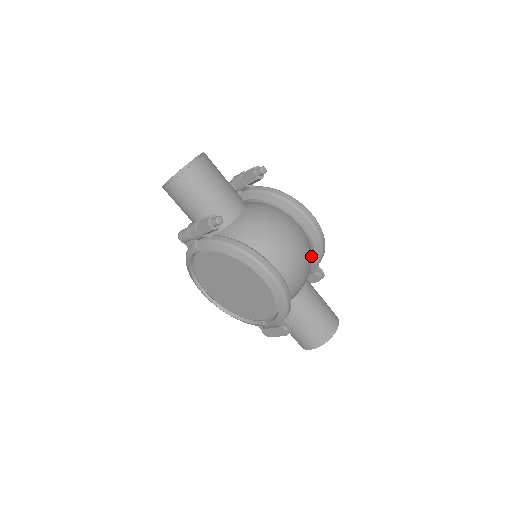
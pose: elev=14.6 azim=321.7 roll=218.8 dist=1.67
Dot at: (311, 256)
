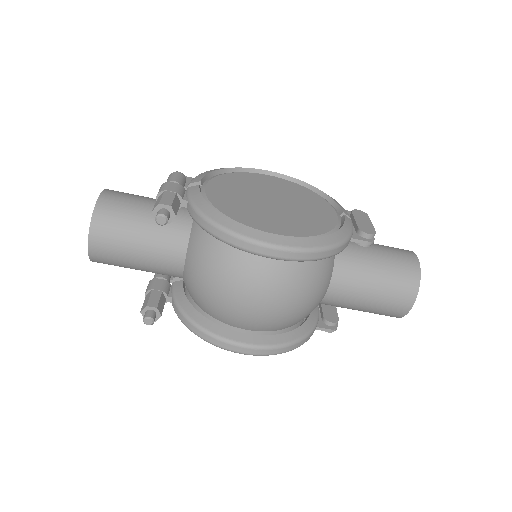
Dot at: (311, 271)
